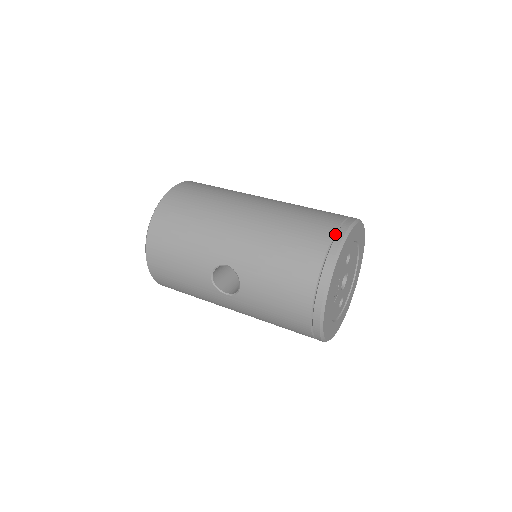
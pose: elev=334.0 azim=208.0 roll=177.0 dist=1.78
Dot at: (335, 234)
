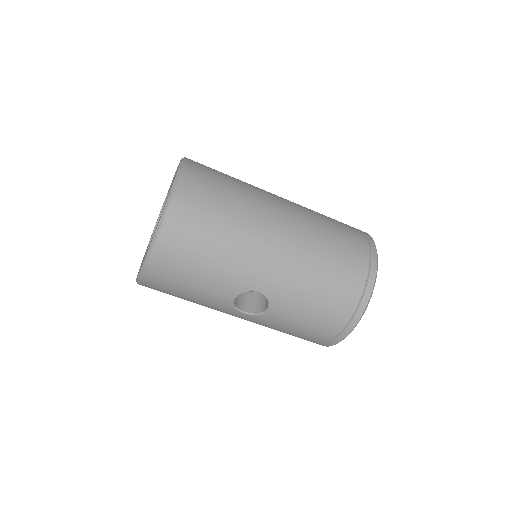
Dot at: (369, 267)
